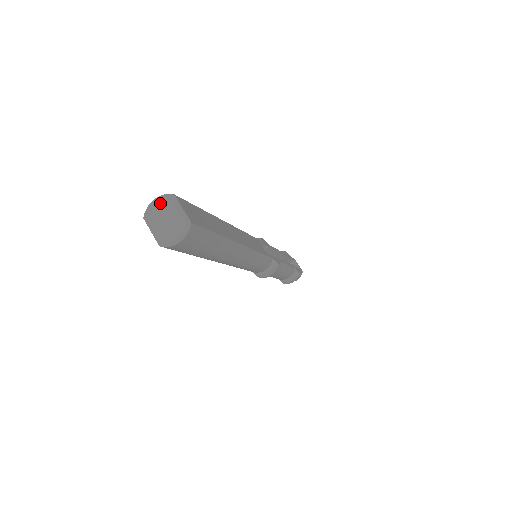
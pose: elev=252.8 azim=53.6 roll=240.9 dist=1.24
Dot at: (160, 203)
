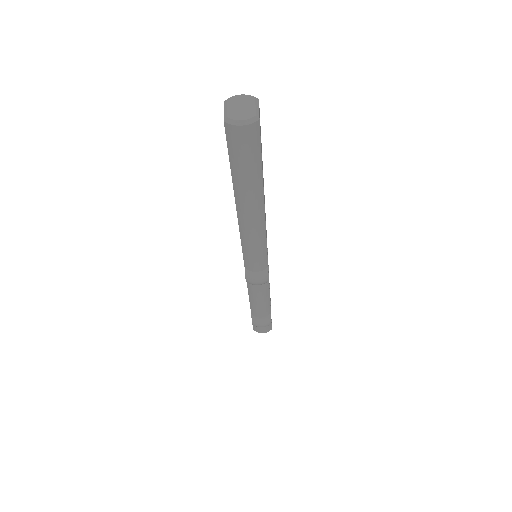
Dot at: (245, 97)
